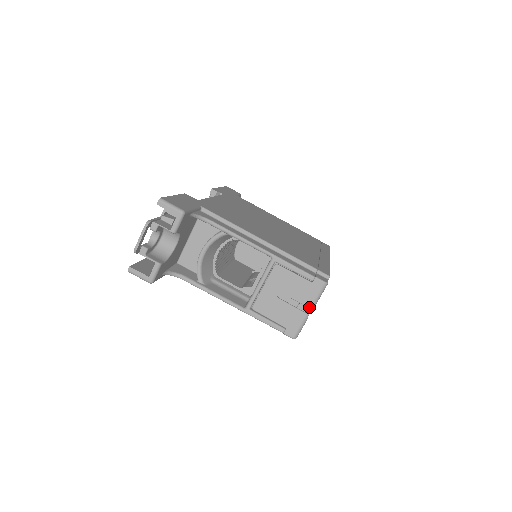
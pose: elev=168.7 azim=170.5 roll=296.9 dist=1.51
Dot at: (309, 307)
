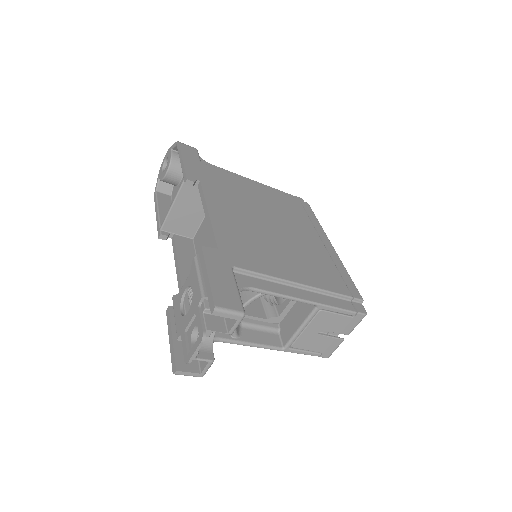
Dot at: occluded
